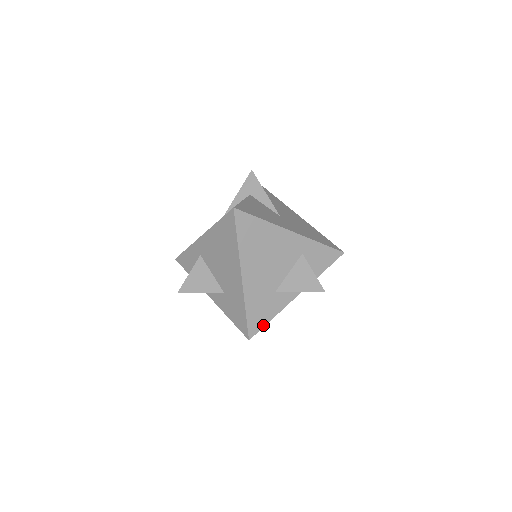
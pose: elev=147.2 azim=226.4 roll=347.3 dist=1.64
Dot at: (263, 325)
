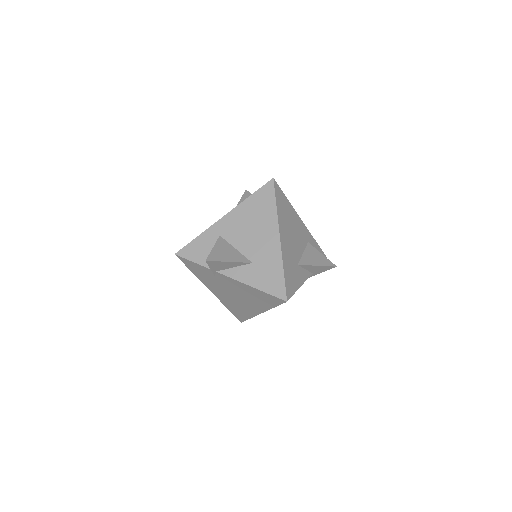
Dot at: (294, 292)
